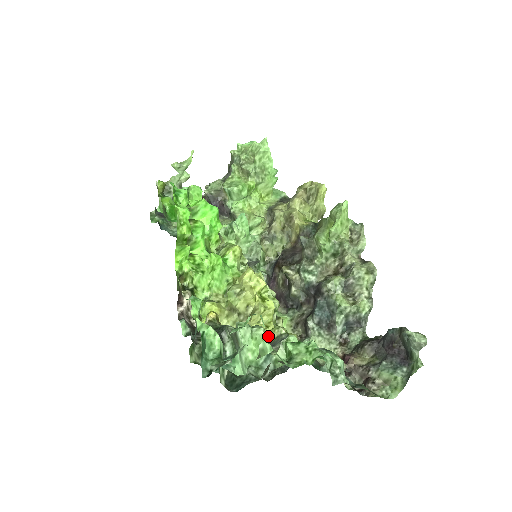
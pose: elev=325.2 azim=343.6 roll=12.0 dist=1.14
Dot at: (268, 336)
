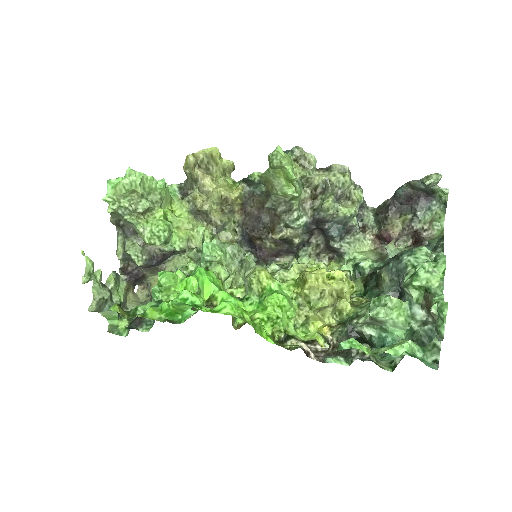
Dot at: occluded
